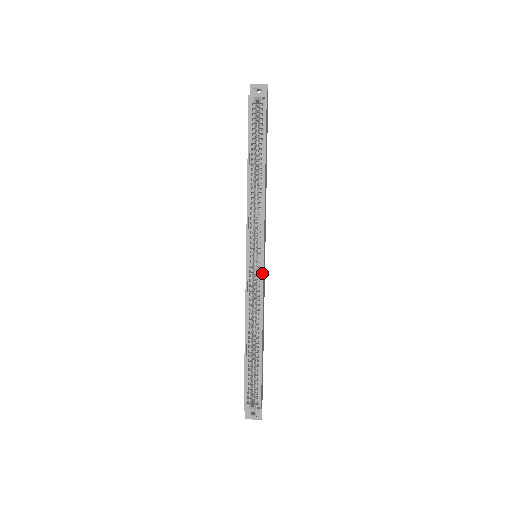
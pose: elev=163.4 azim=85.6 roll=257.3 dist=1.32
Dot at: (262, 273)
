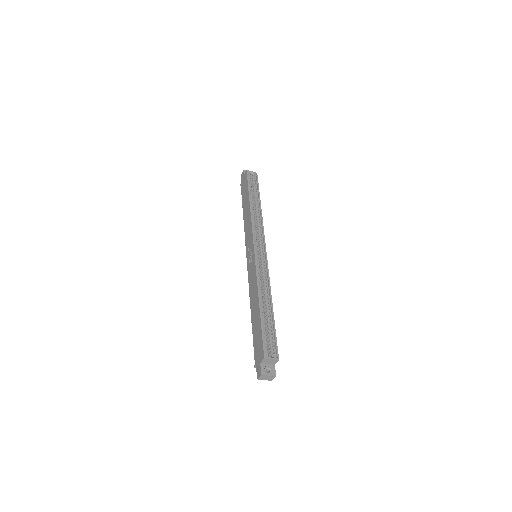
Dot at: (266, 260)
